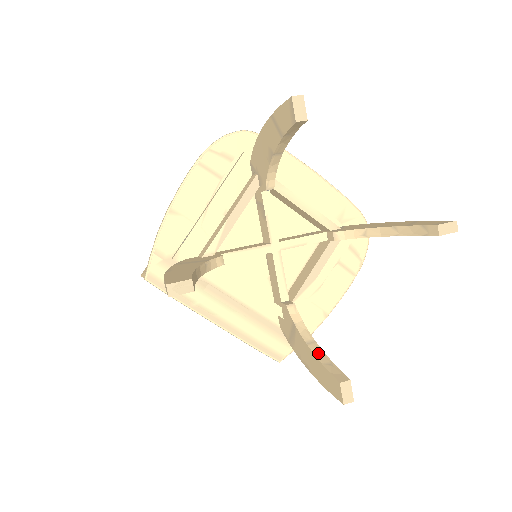
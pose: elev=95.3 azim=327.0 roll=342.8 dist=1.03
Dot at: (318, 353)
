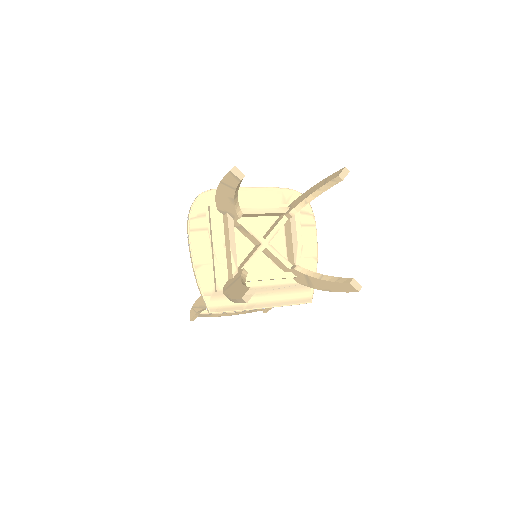
Dot at: (329, 279)
